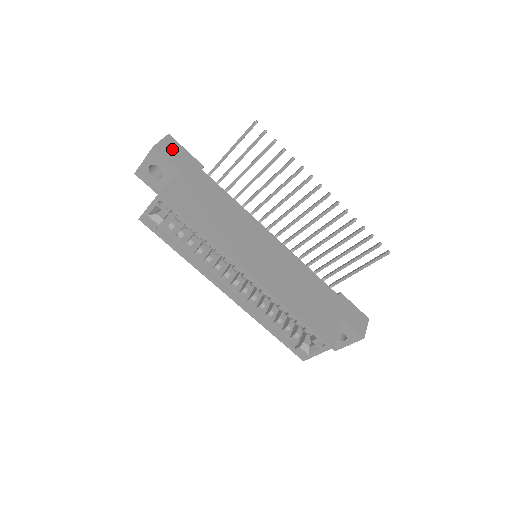
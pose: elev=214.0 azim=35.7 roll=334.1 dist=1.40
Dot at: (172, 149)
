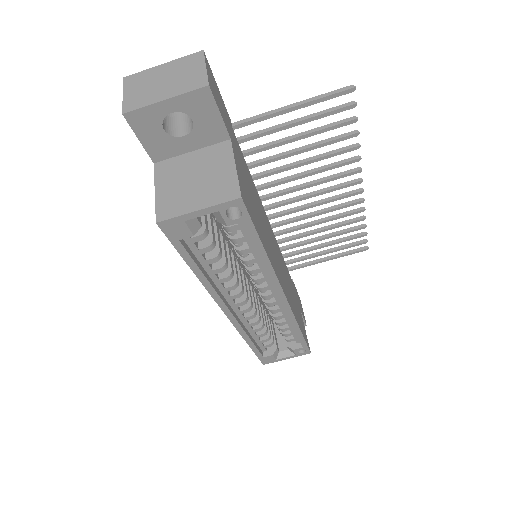
Dot at: (215, 88)
